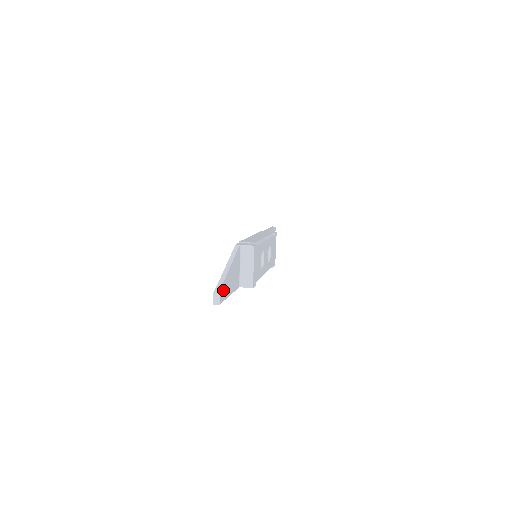
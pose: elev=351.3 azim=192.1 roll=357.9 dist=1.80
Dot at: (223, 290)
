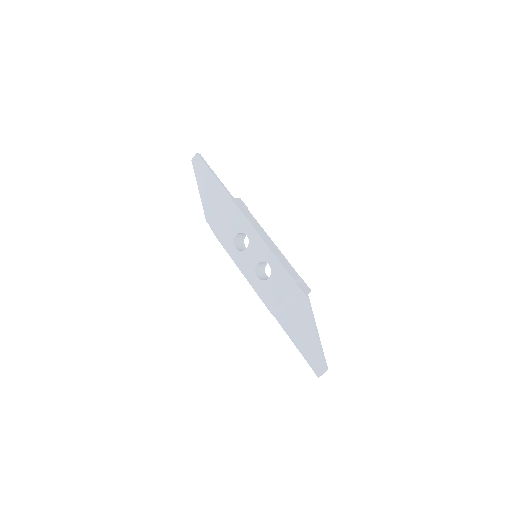
Dot at: (319, 359)
